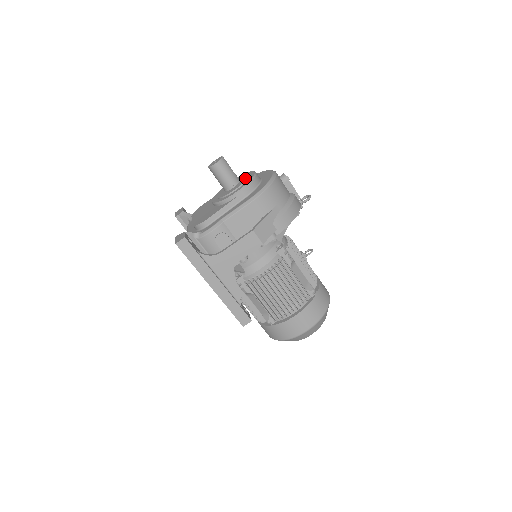
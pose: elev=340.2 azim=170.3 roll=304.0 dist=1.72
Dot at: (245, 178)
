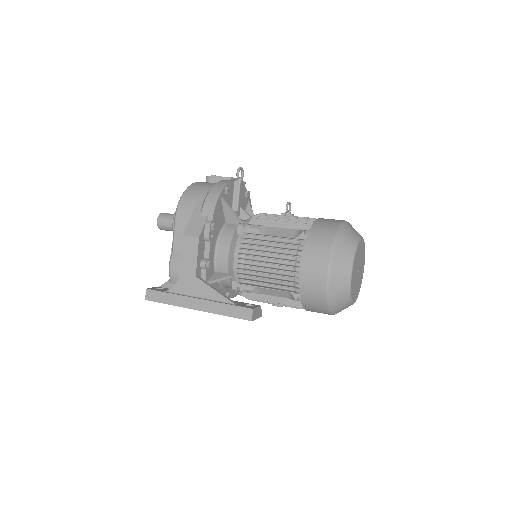
Dot at: occluded
